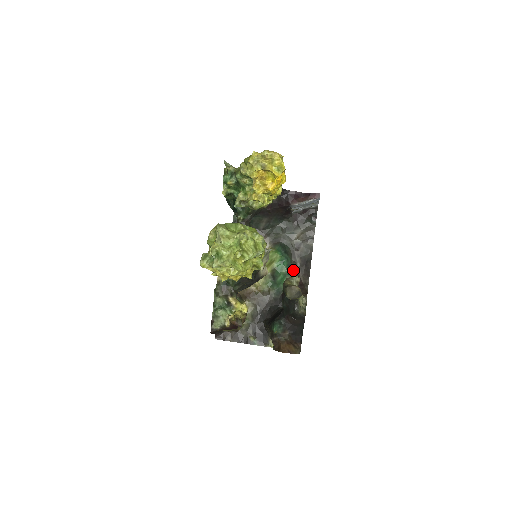
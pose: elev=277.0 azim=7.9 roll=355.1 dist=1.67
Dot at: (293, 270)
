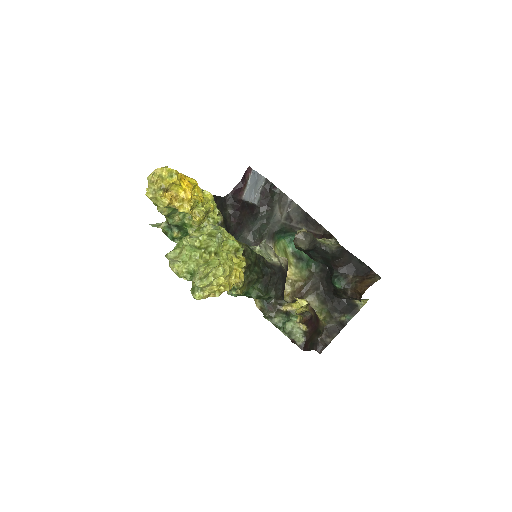
Dot at: occluded
